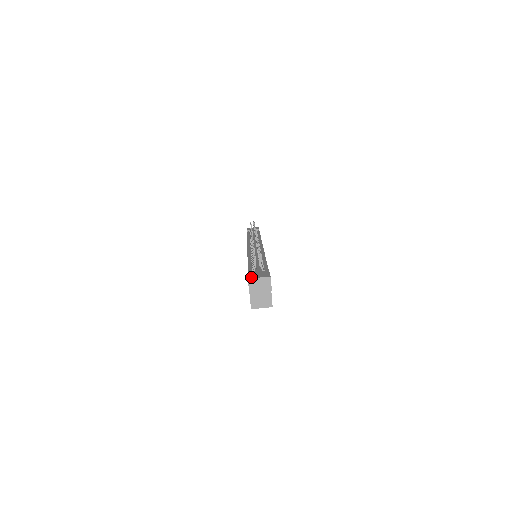
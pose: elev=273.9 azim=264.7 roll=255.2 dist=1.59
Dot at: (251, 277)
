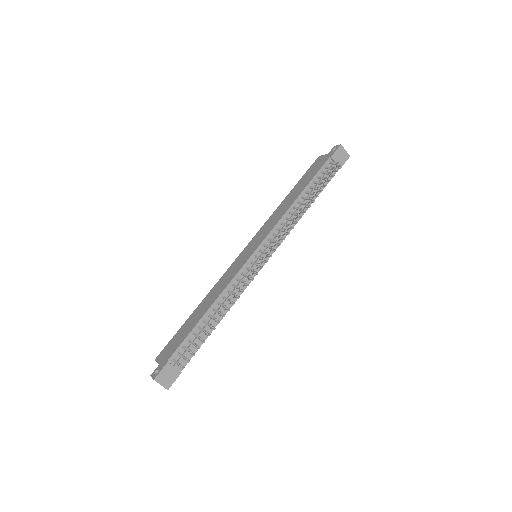
Dot at: (158, 379)
